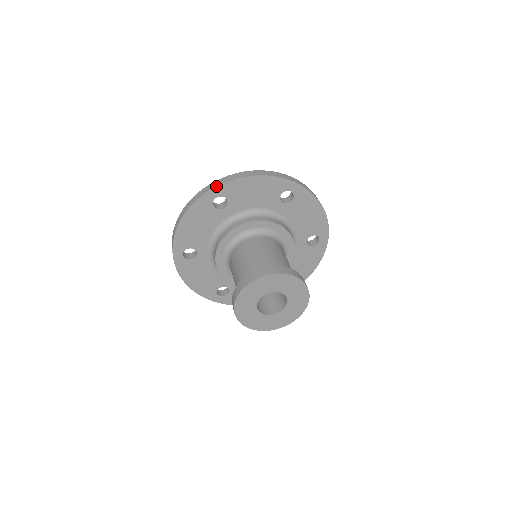
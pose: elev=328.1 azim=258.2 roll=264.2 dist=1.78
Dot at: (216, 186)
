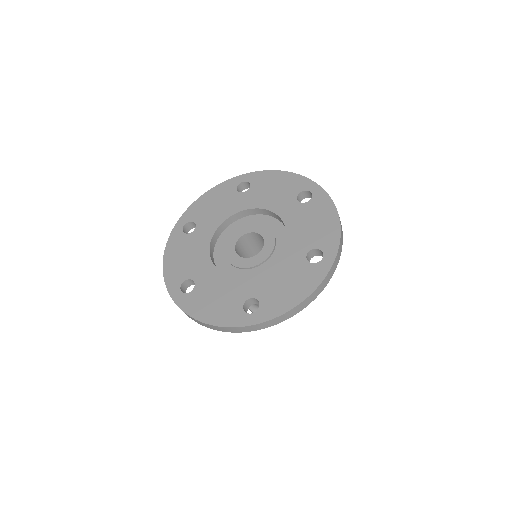
Dot at: occluded
